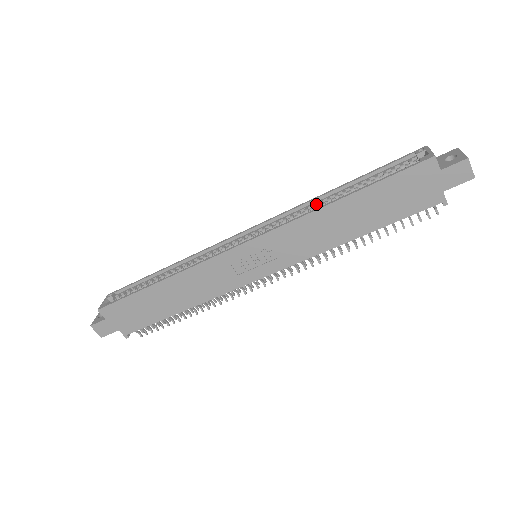
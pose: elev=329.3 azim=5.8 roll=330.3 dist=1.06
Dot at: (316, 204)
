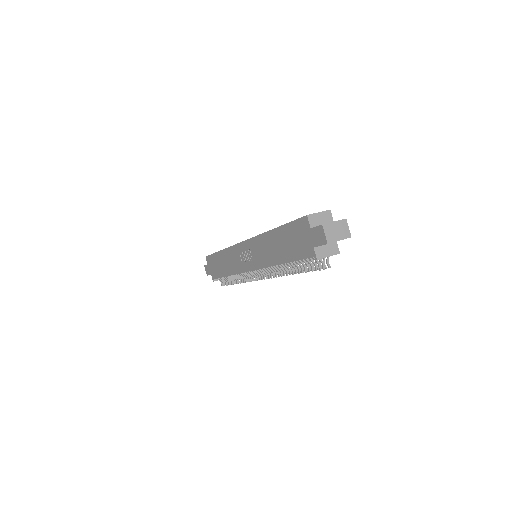
Dot at: occluded
